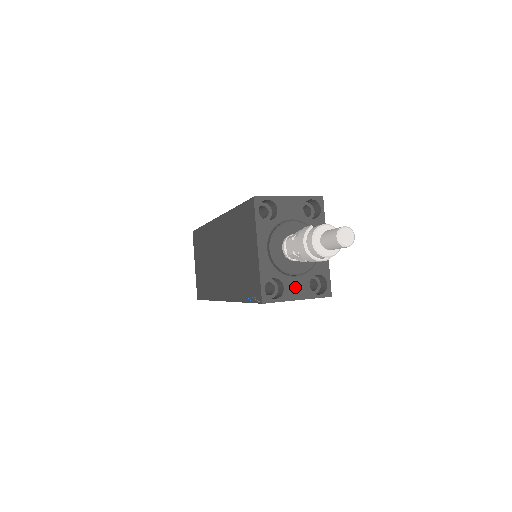
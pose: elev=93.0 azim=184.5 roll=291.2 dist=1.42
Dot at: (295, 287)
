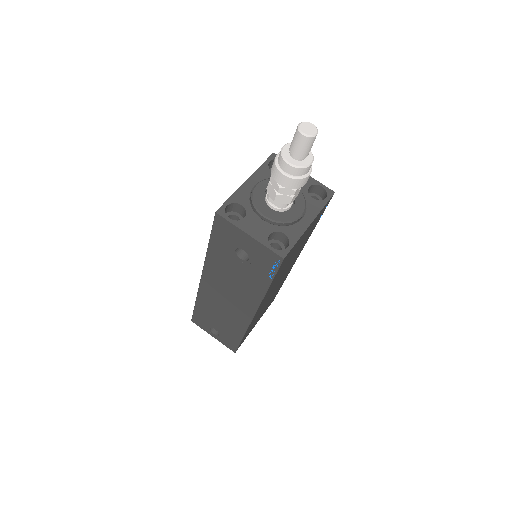
Dot at: (255, 225)
